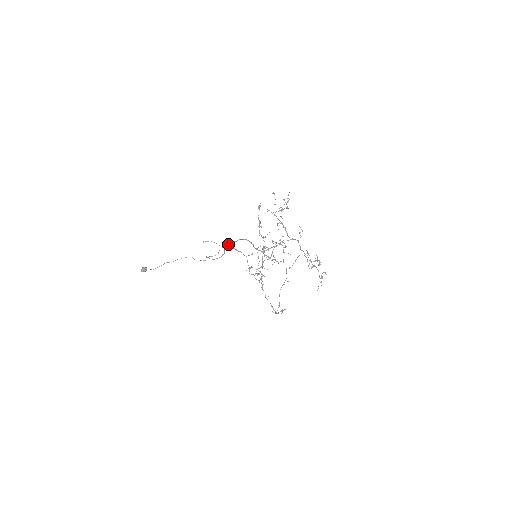
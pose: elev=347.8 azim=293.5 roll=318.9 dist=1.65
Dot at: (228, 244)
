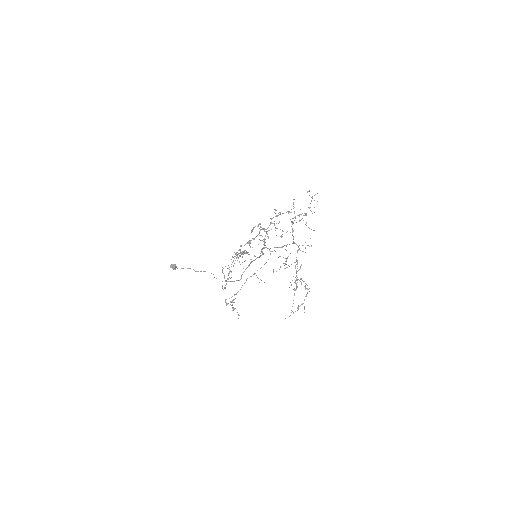
Dot at: (248, 266)
